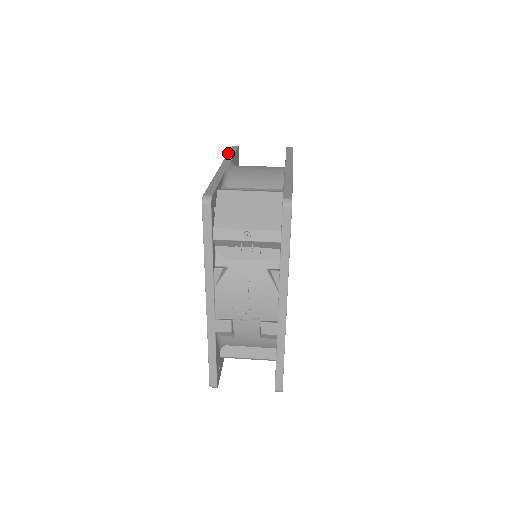
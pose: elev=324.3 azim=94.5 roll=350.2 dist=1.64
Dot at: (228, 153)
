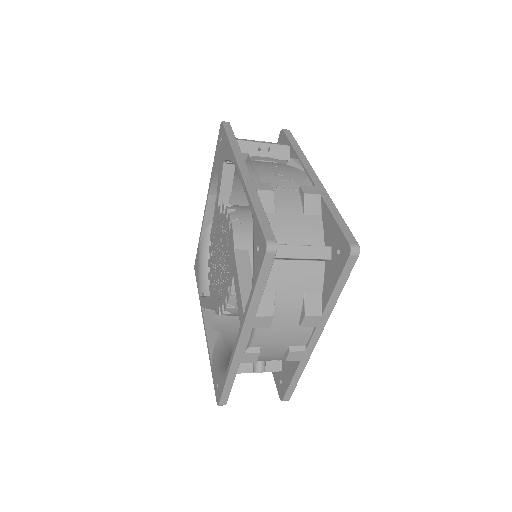
Dot at: occluded
